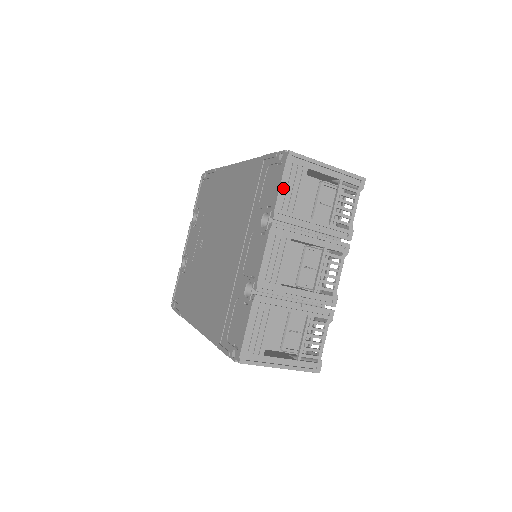
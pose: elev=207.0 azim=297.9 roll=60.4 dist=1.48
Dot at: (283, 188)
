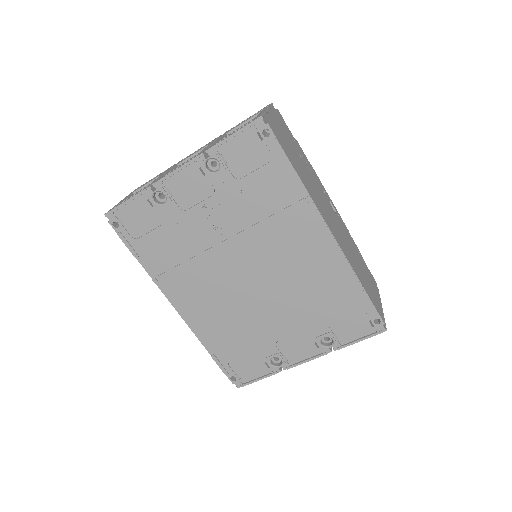
Dot at: (358, 340)
